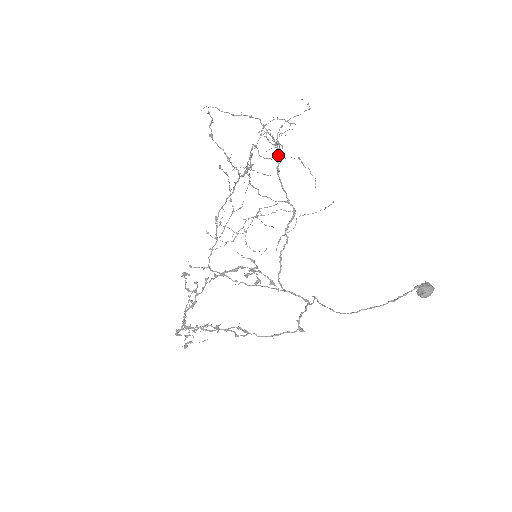
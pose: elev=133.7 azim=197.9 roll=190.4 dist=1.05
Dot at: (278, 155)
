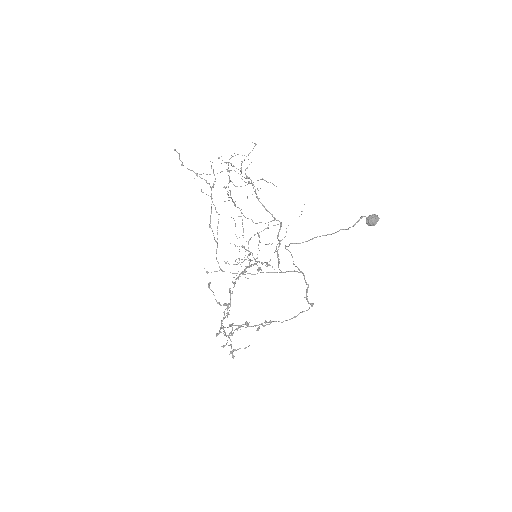
Dot at: (253, 187)
